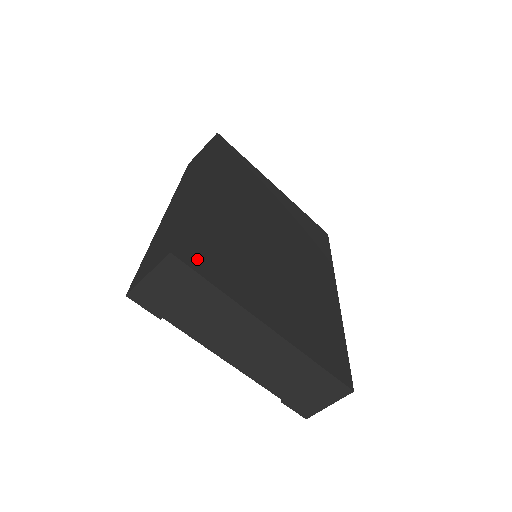
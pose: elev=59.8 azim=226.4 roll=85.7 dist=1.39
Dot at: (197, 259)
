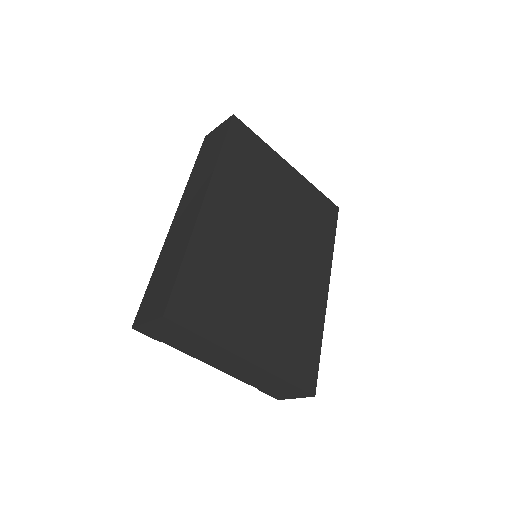
Dot at: (188, 312)
